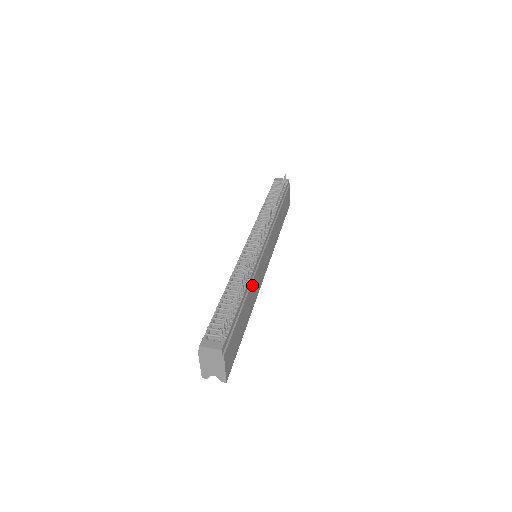
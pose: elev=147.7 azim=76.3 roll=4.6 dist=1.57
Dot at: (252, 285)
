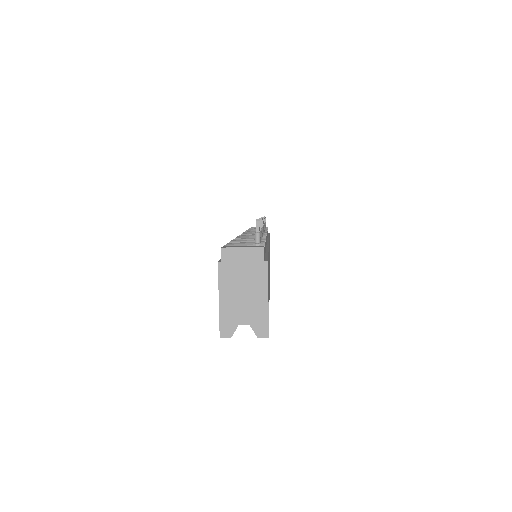
Dot at: occluded
